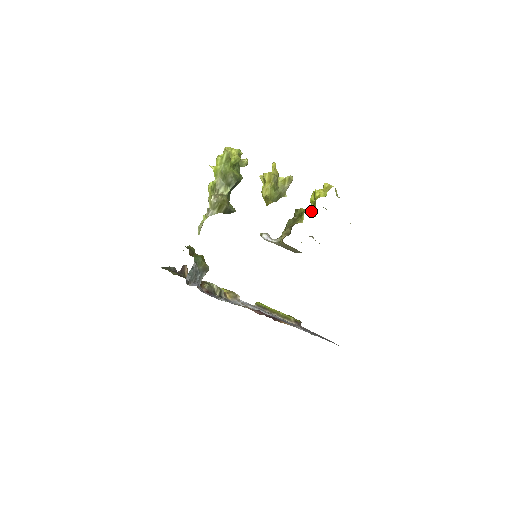
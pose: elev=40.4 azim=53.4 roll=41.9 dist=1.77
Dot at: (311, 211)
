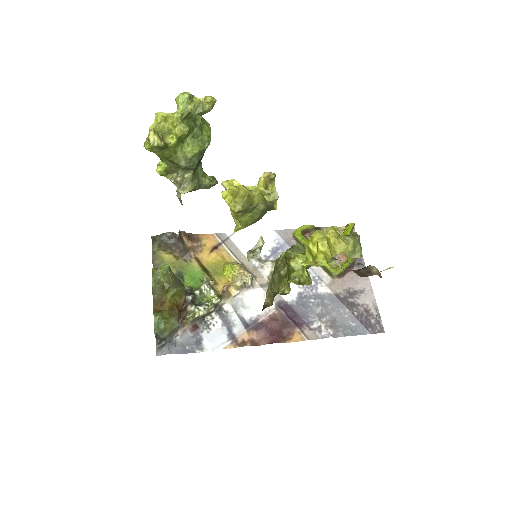
Dot at: occluded
